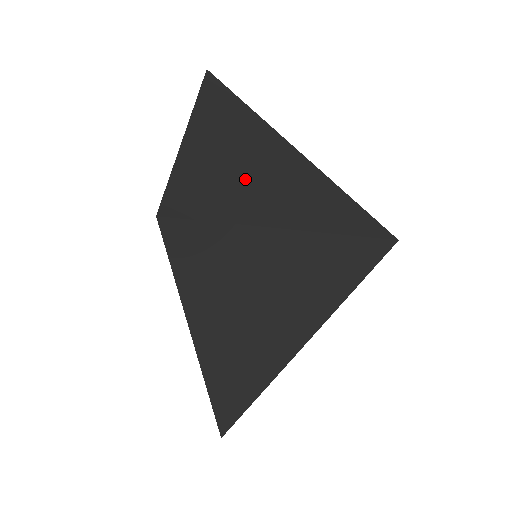
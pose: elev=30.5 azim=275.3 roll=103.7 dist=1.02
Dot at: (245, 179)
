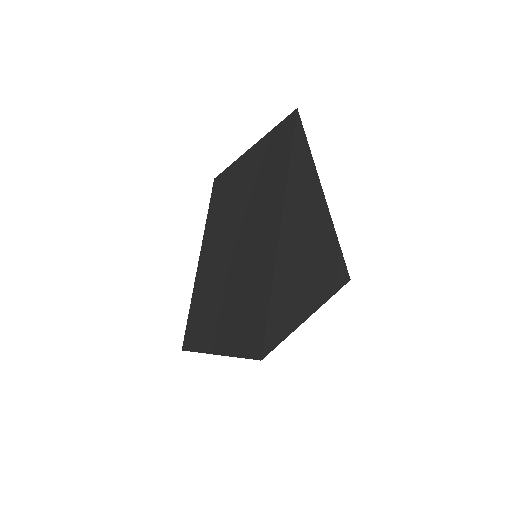
Dot at: (298, 277)
